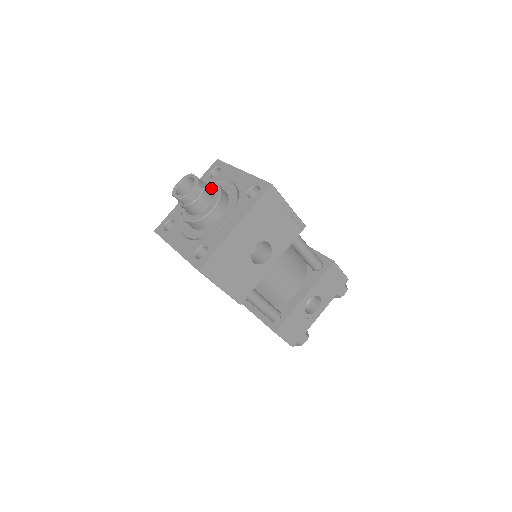
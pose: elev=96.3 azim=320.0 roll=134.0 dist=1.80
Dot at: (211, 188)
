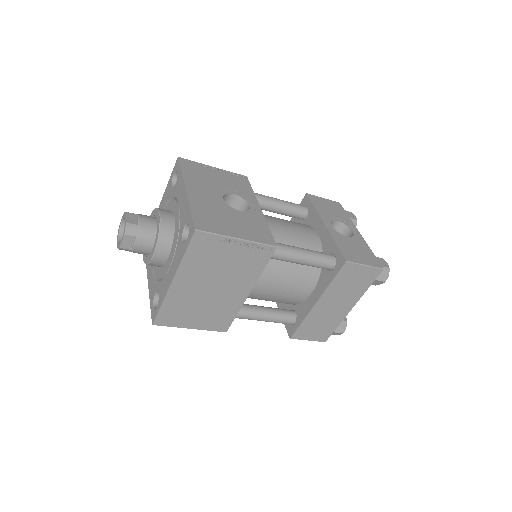
Dot at: occluded
